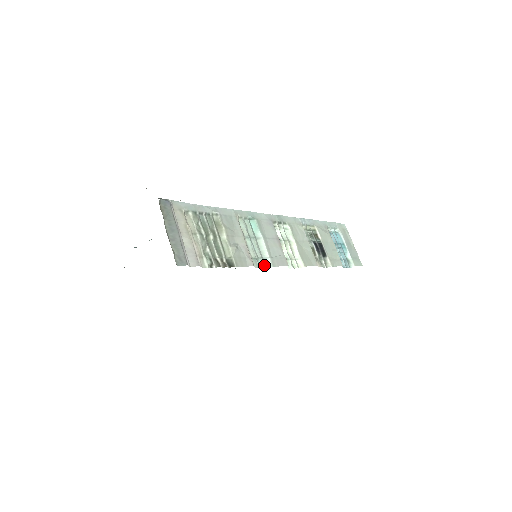
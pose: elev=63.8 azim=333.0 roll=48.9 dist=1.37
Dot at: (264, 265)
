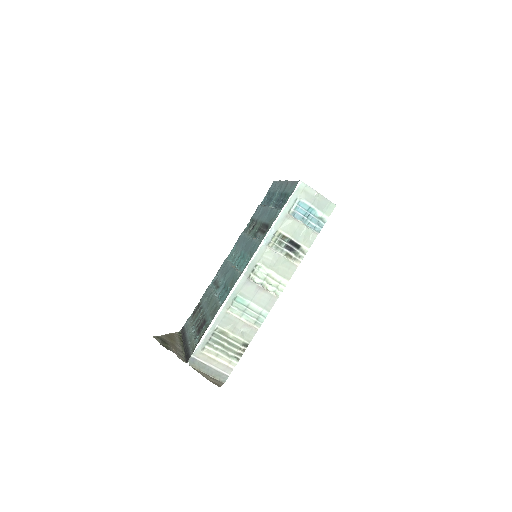
Dot at: (263, 318)
